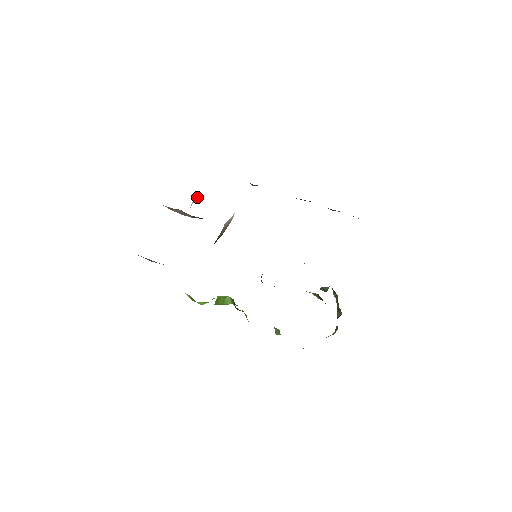
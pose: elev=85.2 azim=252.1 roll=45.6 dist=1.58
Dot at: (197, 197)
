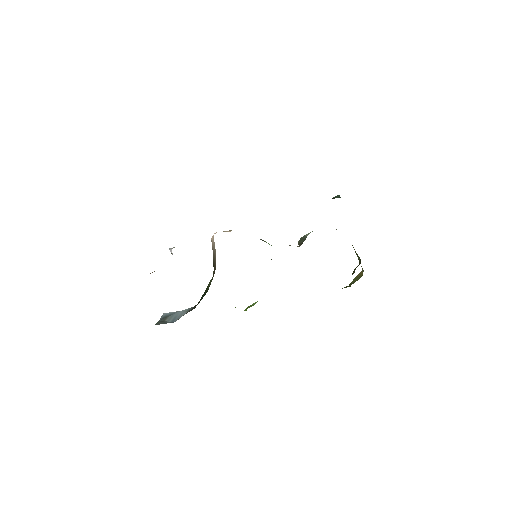
Dot at: (172, 248)
